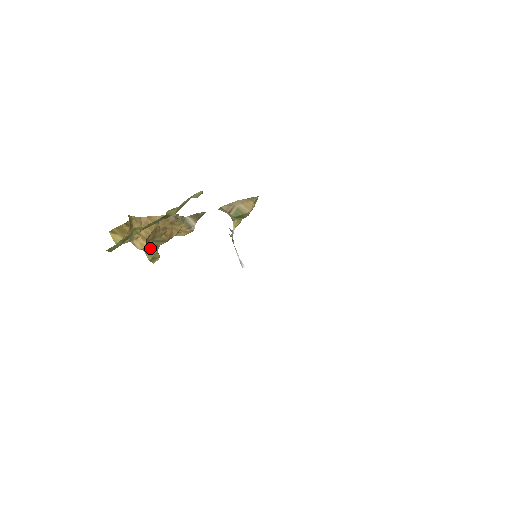
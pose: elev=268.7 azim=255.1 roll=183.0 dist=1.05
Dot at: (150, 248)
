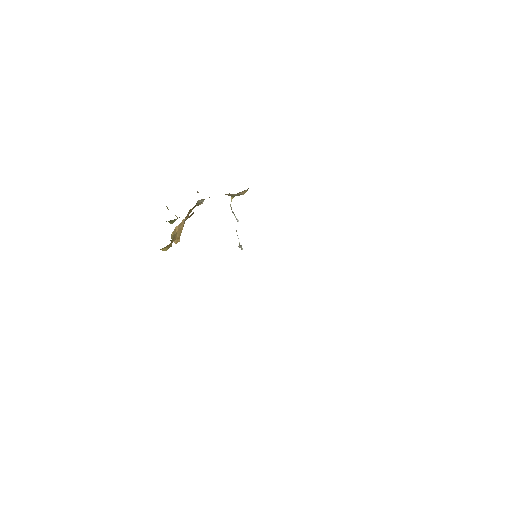
Dot at: (173, 220)
